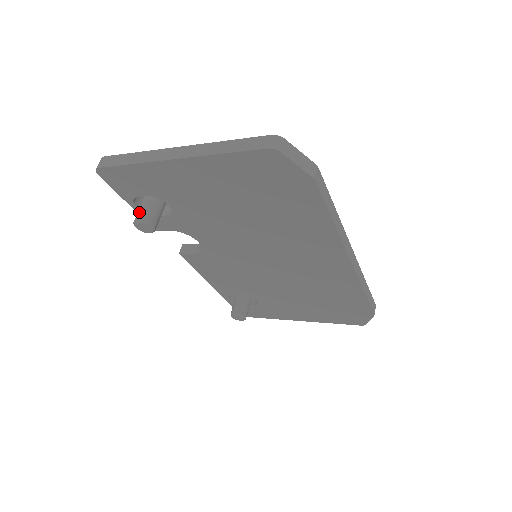
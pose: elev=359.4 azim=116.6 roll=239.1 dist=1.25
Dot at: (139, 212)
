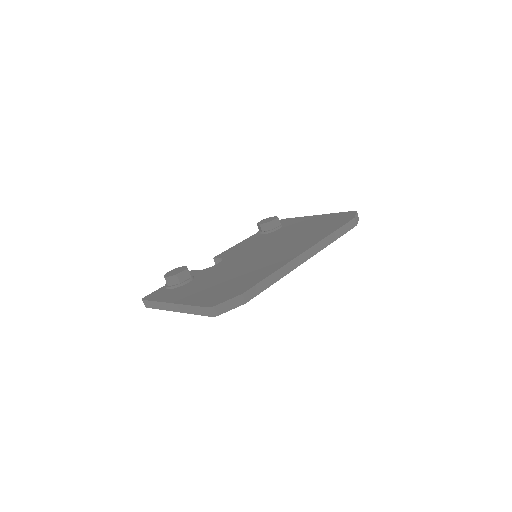
Dot at: occluded
